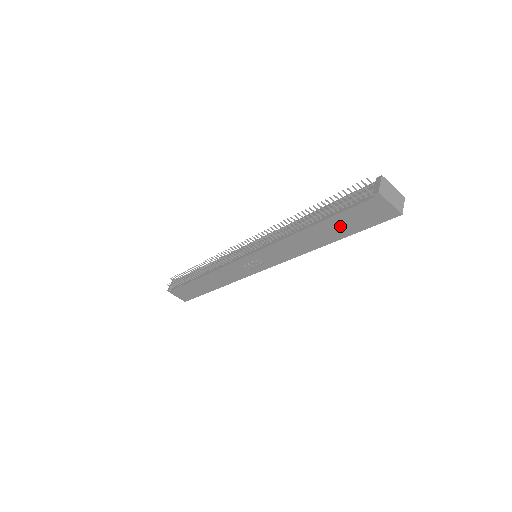
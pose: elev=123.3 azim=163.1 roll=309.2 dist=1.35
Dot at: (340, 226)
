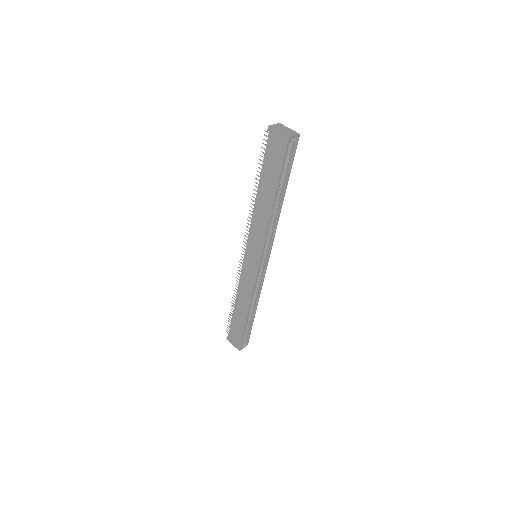
Dot at: (269, 176)
